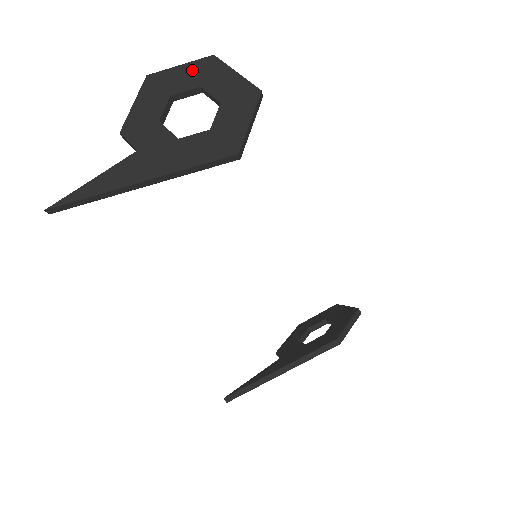
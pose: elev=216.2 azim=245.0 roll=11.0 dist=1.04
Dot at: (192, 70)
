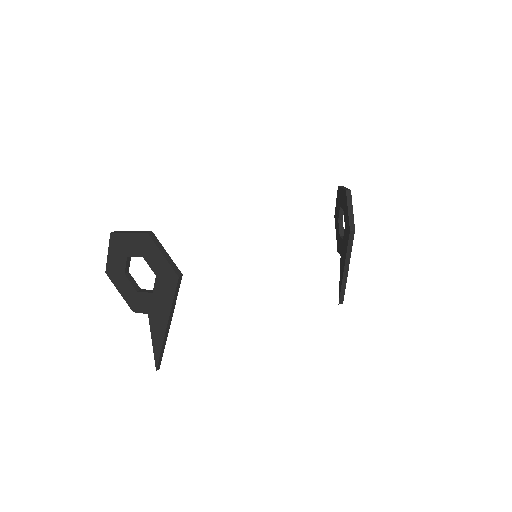
Dot at: (114, 251)
